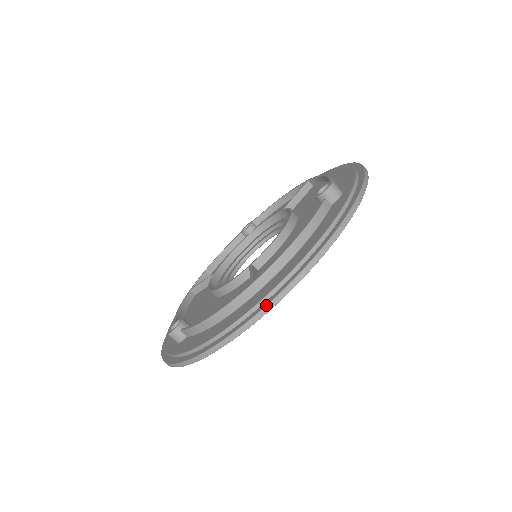
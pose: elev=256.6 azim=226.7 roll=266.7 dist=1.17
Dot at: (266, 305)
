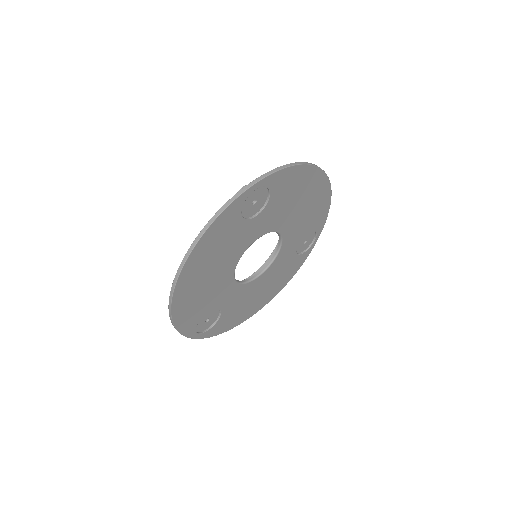
Dot at: (173, 281)
